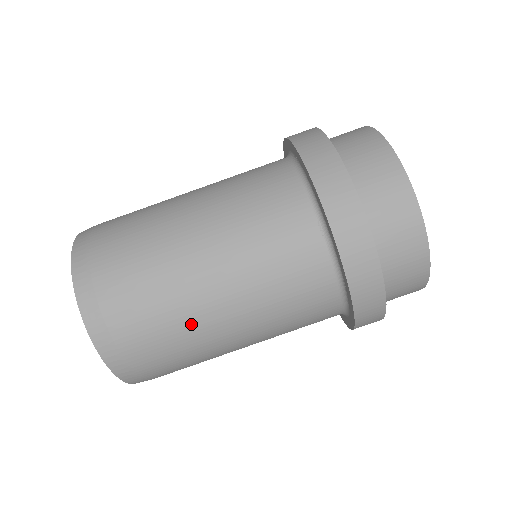
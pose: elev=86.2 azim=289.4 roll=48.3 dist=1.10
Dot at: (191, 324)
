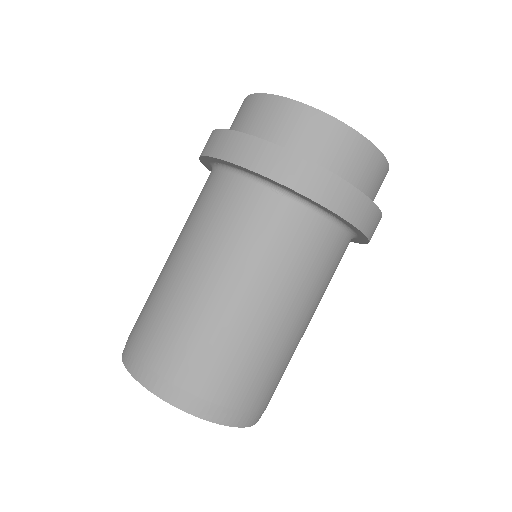
Dot at: (253, 341)
